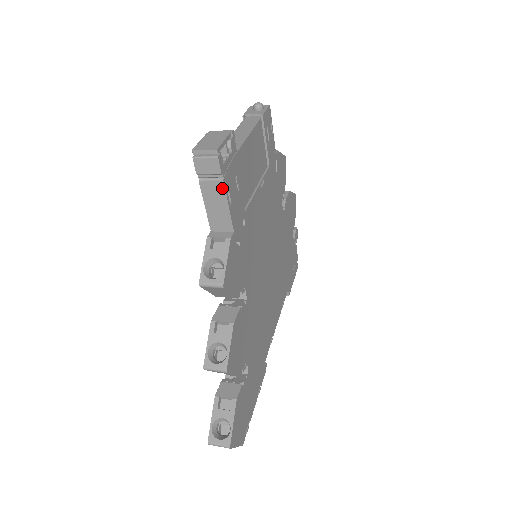
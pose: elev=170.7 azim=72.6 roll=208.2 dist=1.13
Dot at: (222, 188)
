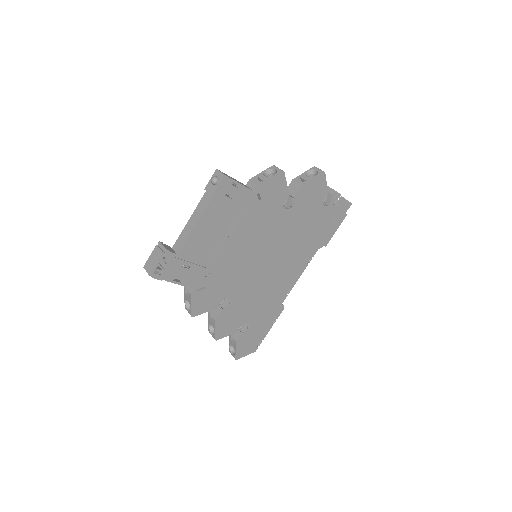
Dot at: (169, 281)
